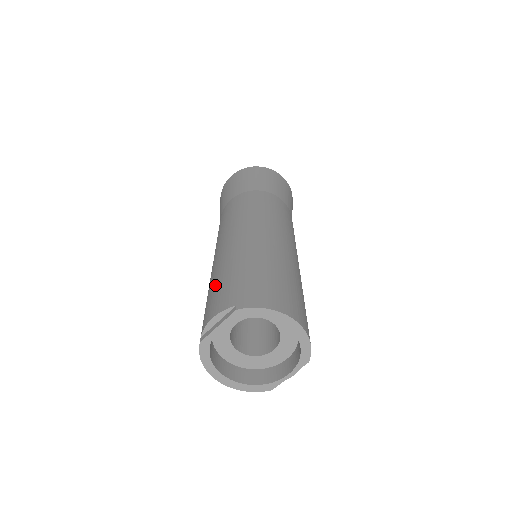
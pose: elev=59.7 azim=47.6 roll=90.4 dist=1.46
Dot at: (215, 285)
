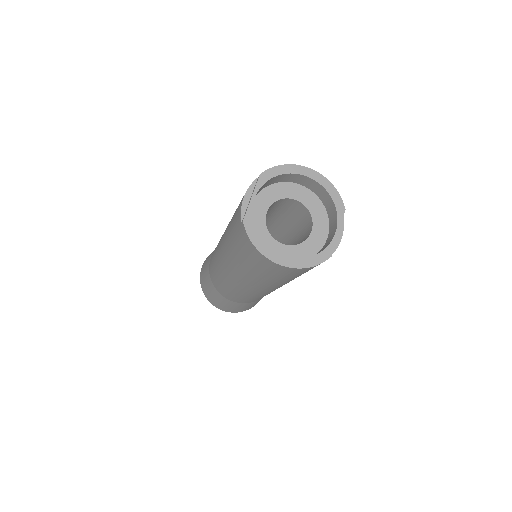
Dot at: (233, 217)
